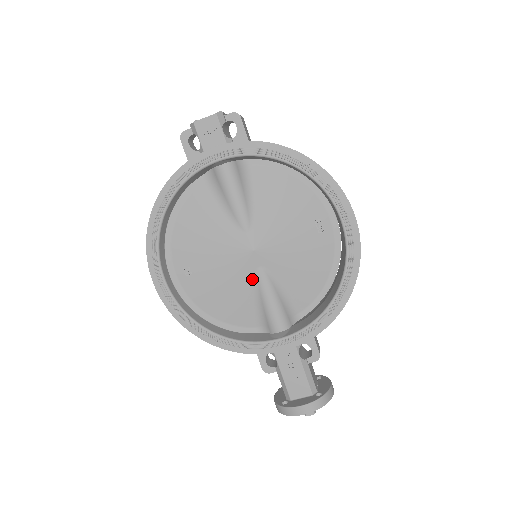
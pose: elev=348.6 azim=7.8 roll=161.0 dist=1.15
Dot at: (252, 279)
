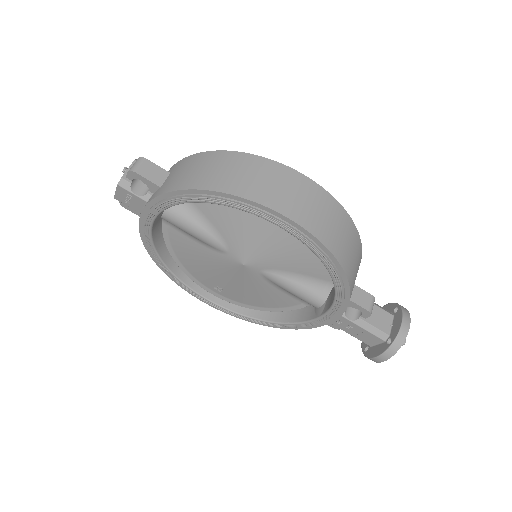
Dot at: (264, 280)
